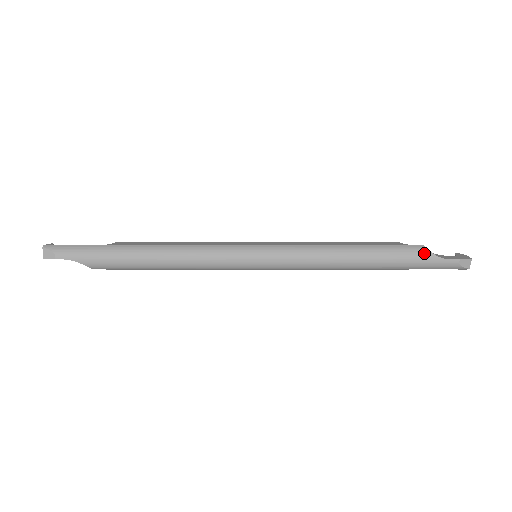
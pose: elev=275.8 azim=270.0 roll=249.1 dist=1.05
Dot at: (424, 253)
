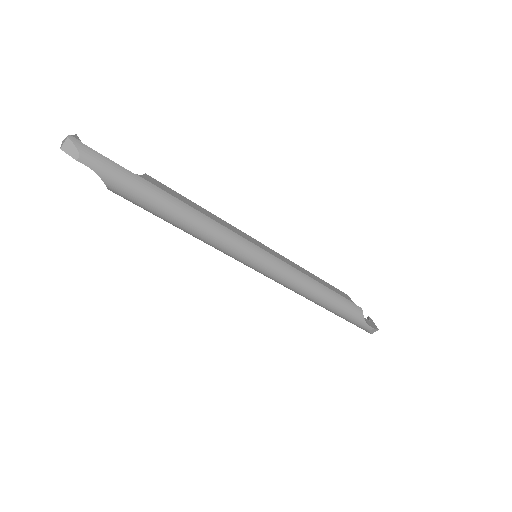
Dot at: (360, 315)
